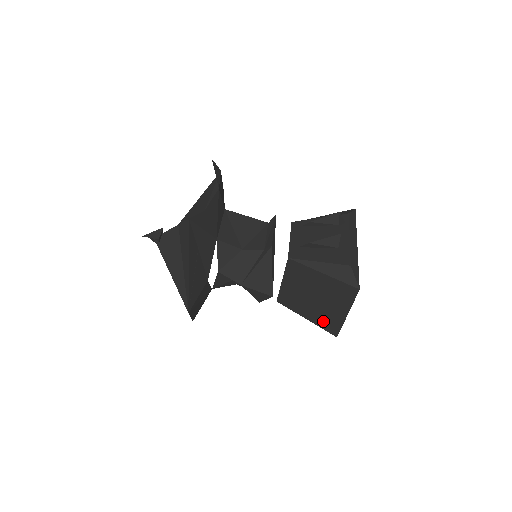
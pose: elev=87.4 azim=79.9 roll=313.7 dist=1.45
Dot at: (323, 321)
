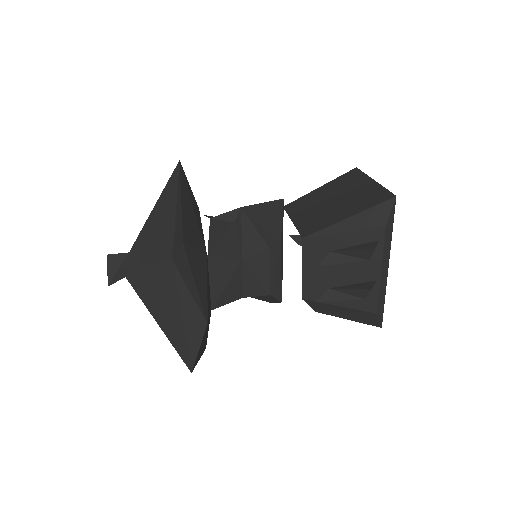
Dot at: (364, 202)
